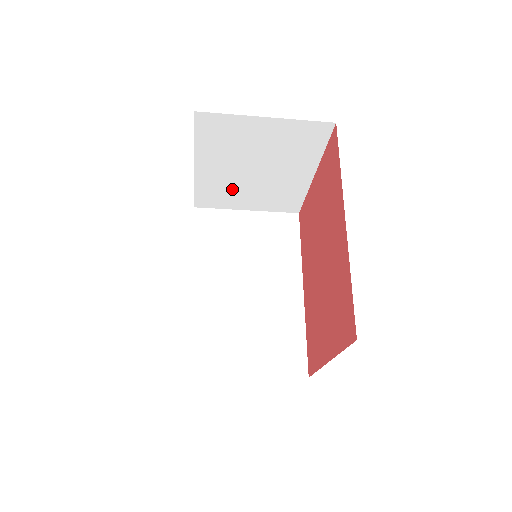
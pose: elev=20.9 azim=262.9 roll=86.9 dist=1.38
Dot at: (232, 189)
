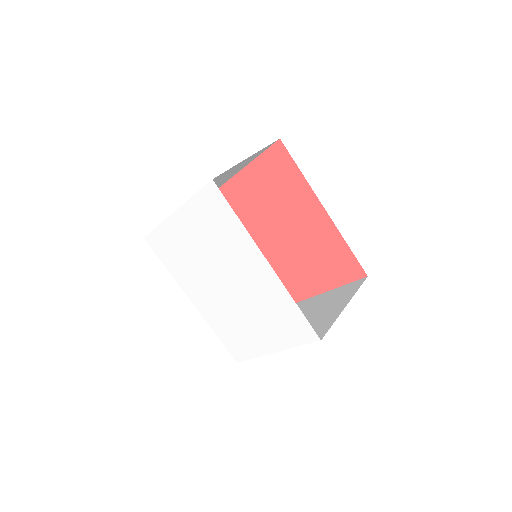
Dot at: occluded
